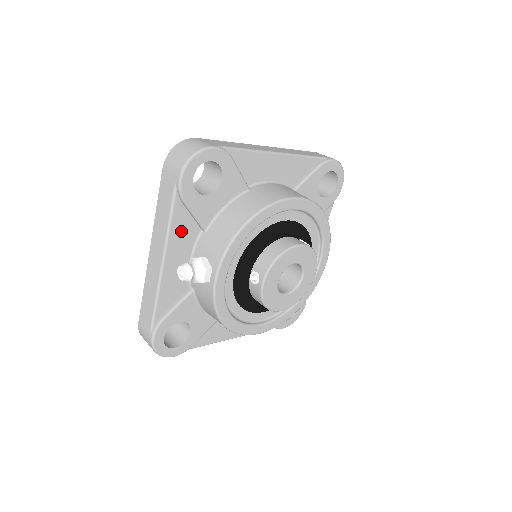
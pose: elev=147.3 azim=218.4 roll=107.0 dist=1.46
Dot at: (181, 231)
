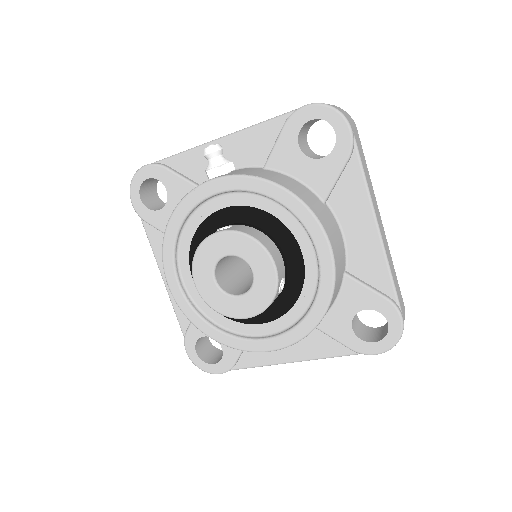
Dot at: (256, 142)
